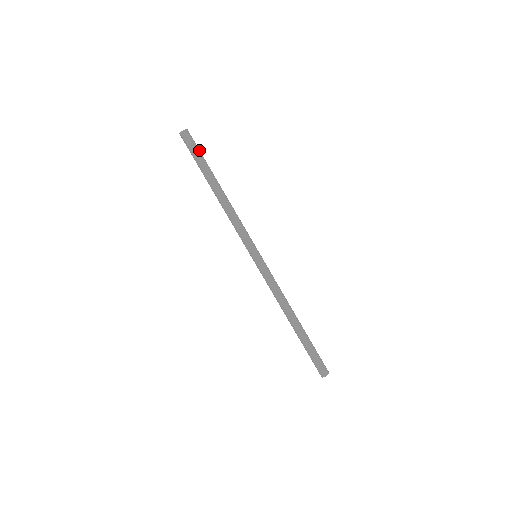
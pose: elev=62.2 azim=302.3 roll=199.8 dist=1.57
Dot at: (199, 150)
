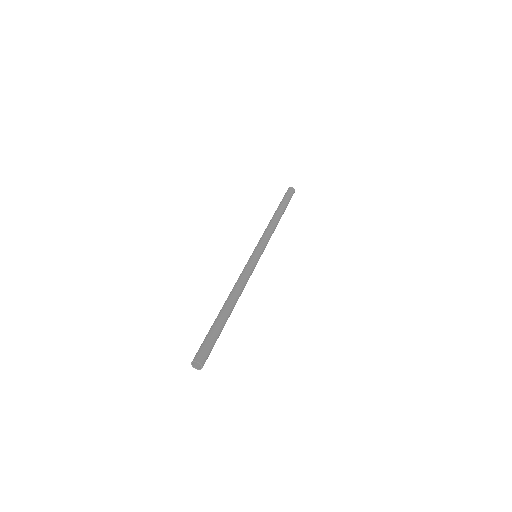
Dot at: occluded
